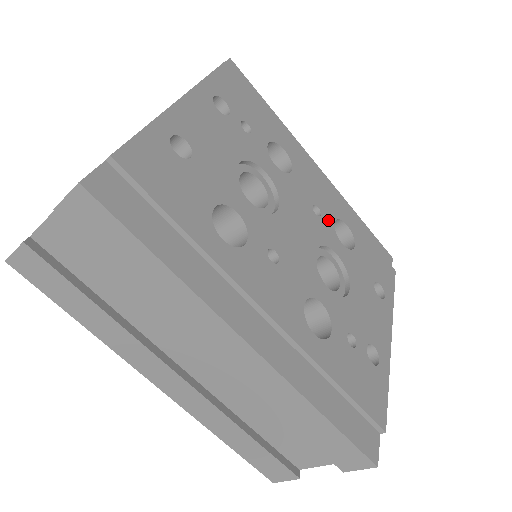
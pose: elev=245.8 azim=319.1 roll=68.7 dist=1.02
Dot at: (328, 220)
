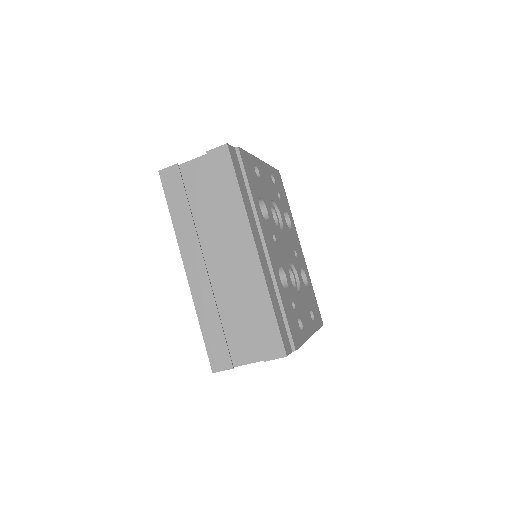
Dot at: (299, 263)
